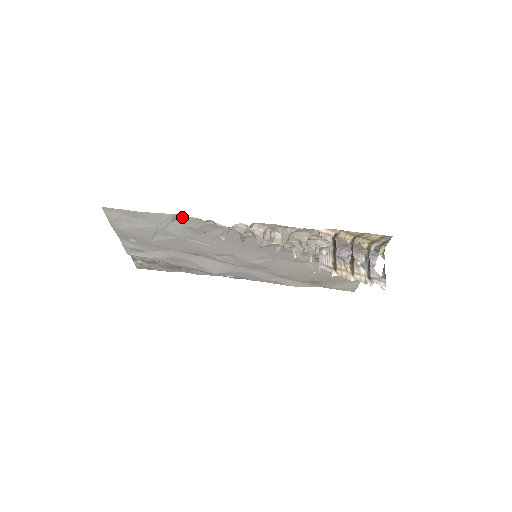
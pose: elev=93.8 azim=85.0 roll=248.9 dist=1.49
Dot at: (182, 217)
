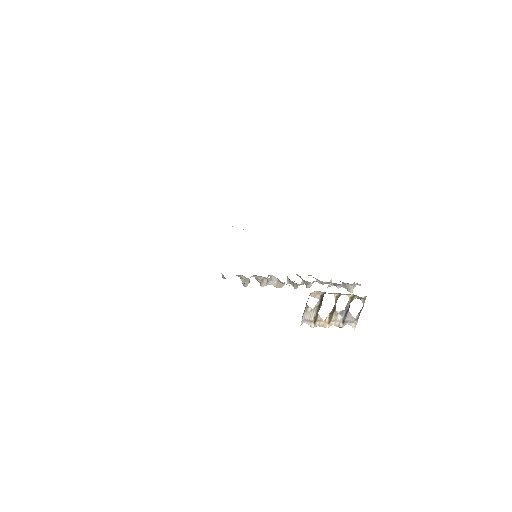
Dot at: occluded
